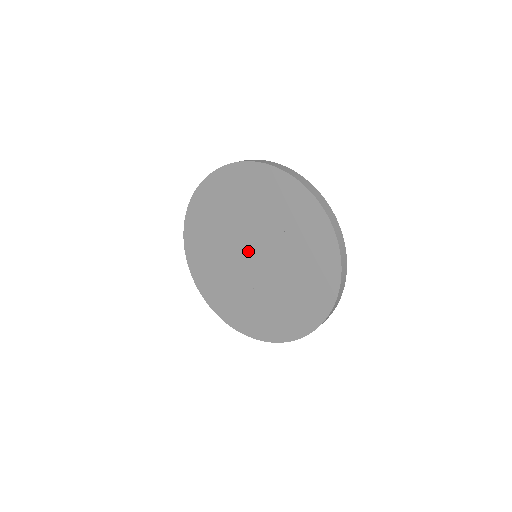
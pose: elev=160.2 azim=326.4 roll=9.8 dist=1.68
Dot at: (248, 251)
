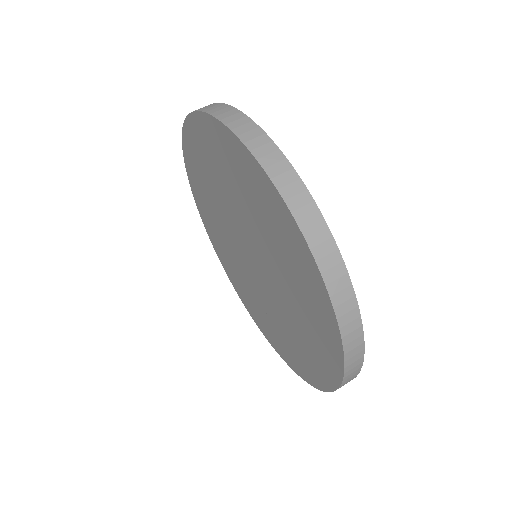
Dot at: (246, 246)
